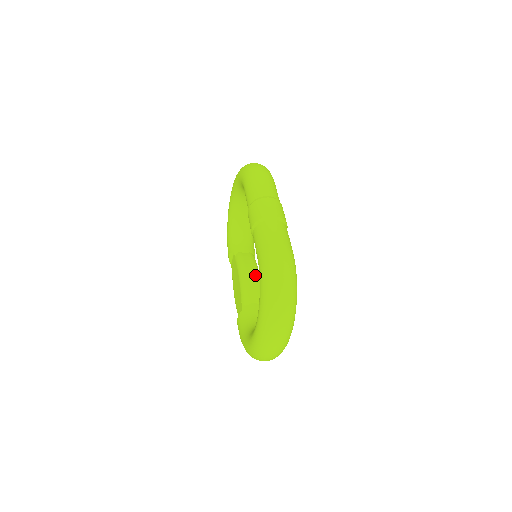
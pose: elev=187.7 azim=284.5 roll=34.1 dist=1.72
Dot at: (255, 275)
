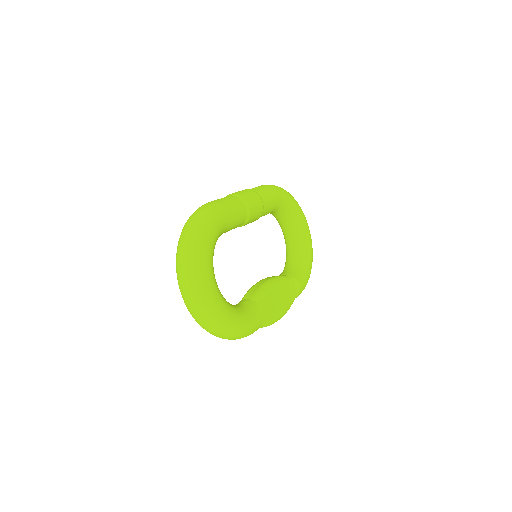
Dot at: (265, 281)
